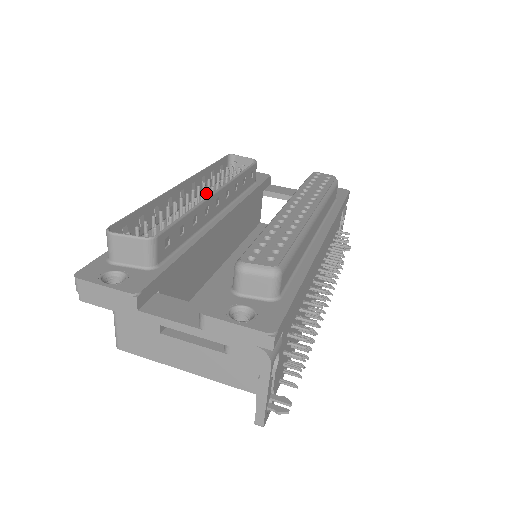
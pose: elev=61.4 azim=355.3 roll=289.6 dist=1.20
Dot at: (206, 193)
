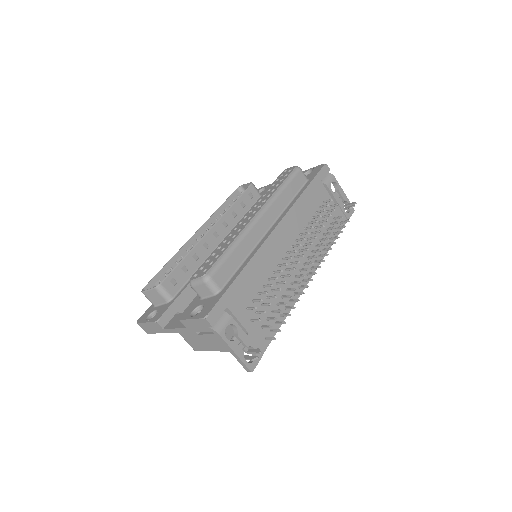
Dot at: occluded
